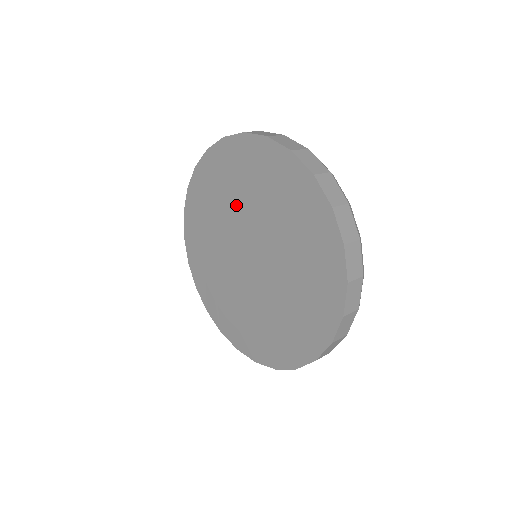
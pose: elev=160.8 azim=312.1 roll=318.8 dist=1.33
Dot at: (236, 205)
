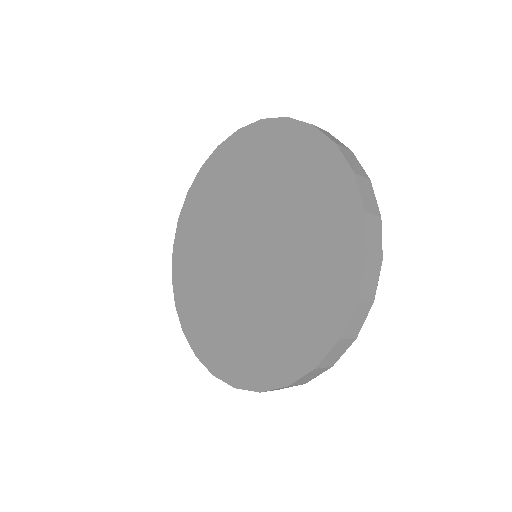
Dot at: (217, 226)
